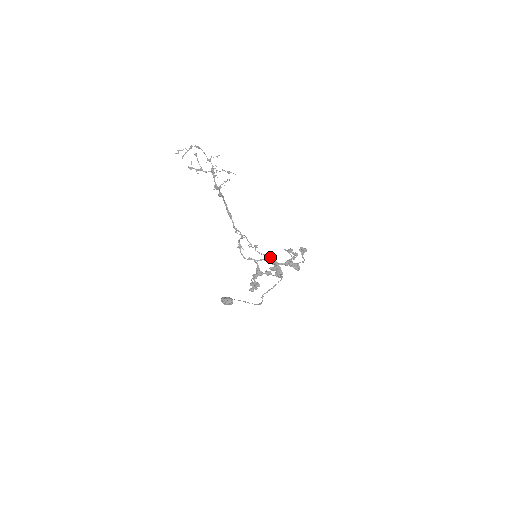
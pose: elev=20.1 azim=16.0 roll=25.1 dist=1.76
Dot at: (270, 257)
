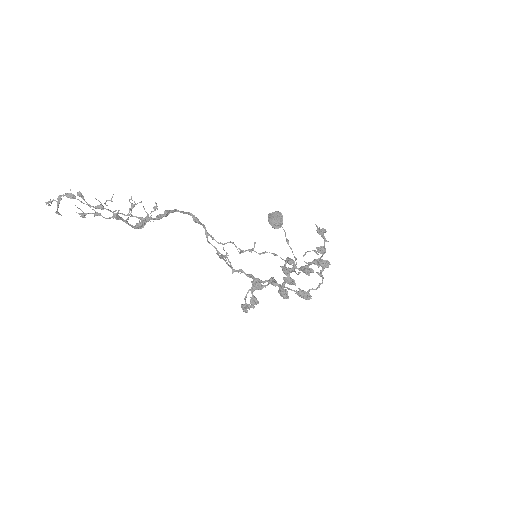
Dot at: occluded
